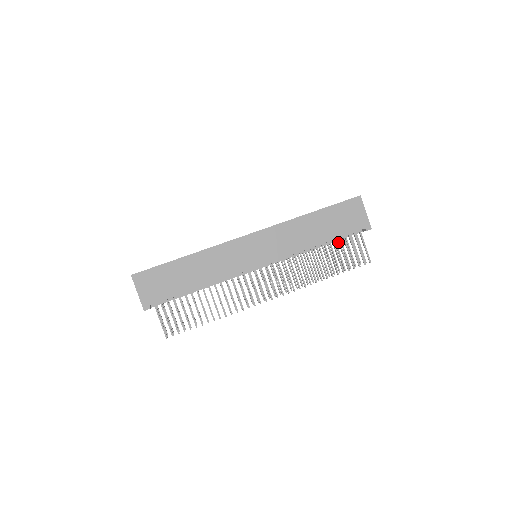
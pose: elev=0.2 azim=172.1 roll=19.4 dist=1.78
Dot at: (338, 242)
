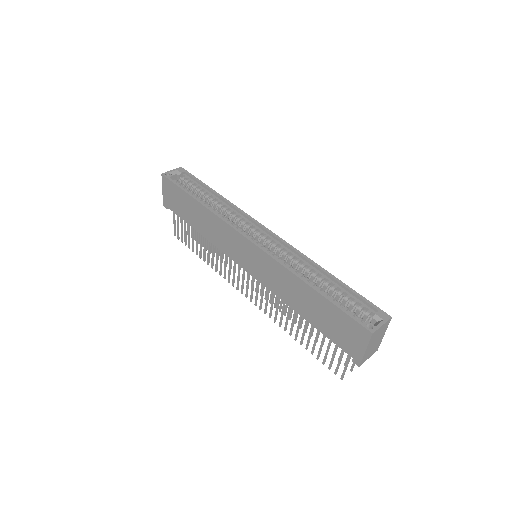
Dot at: occluded
